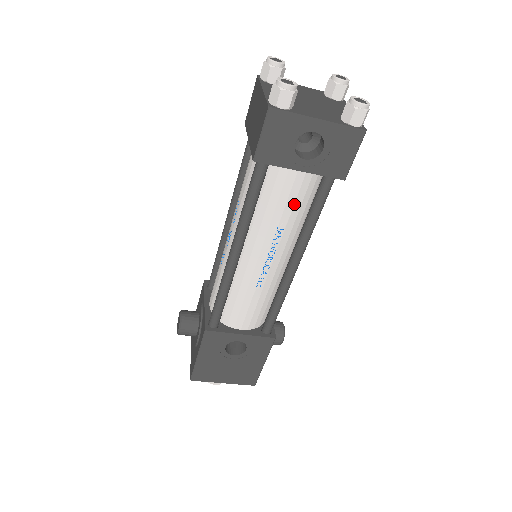
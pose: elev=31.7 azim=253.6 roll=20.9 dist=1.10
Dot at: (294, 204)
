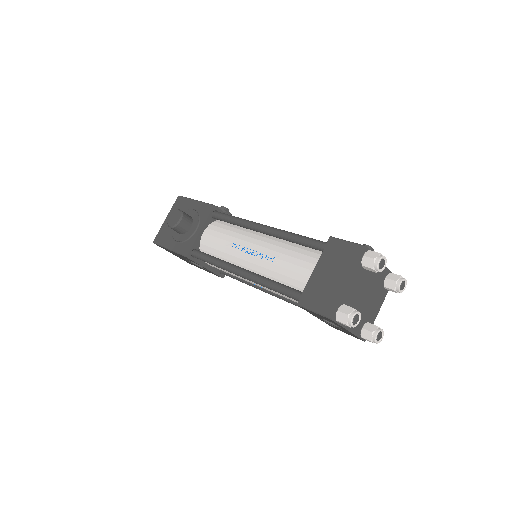
Dot at: occluded
